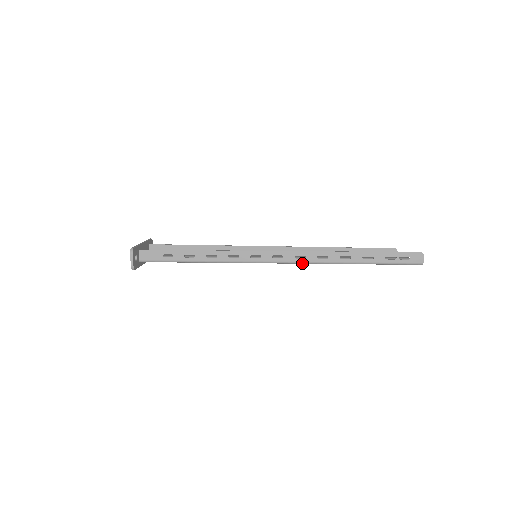
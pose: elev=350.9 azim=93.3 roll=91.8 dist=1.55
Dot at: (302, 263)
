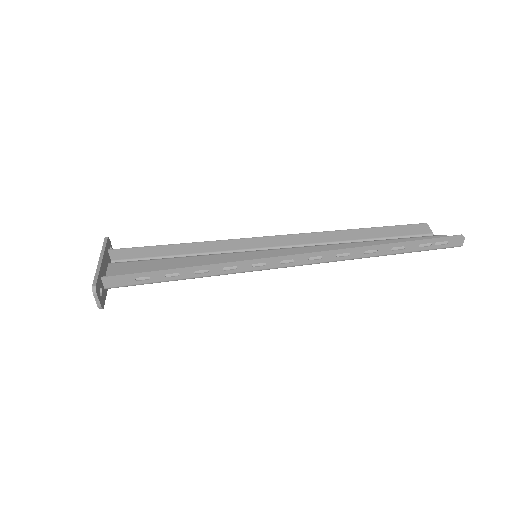
Dot at: (317, 263)
